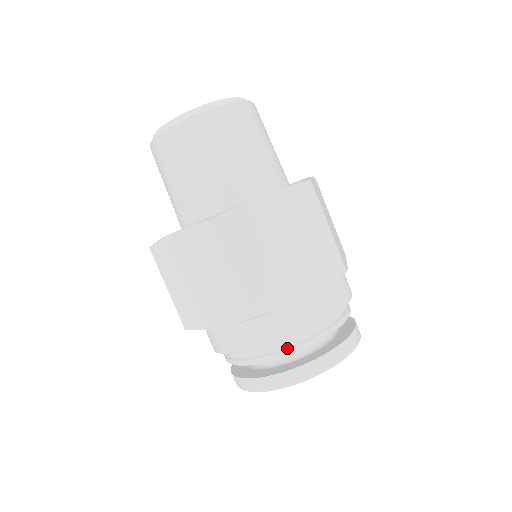
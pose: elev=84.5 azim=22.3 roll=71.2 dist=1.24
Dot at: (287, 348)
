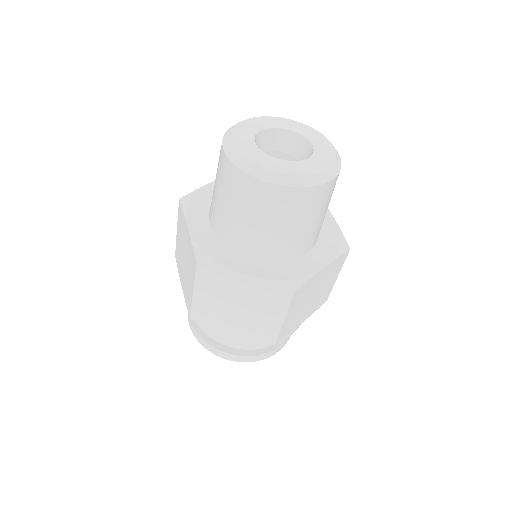
Dot at: occluded
